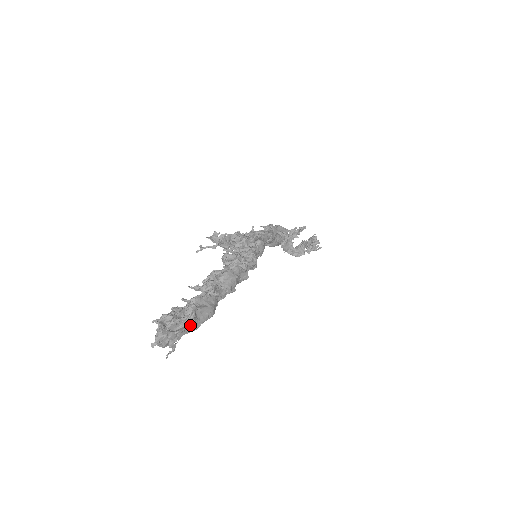
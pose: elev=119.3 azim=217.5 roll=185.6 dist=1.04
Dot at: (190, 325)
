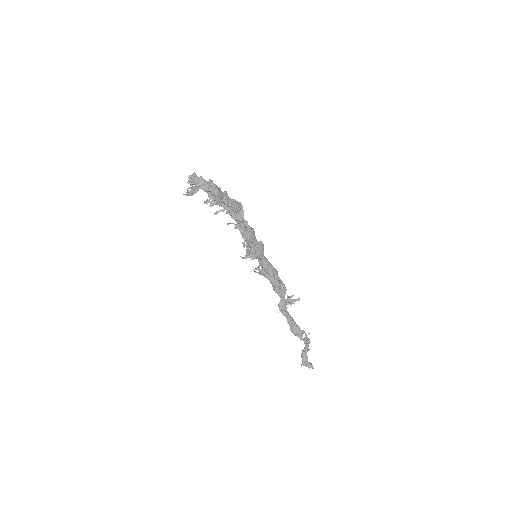
Dot at: (206, 182)
